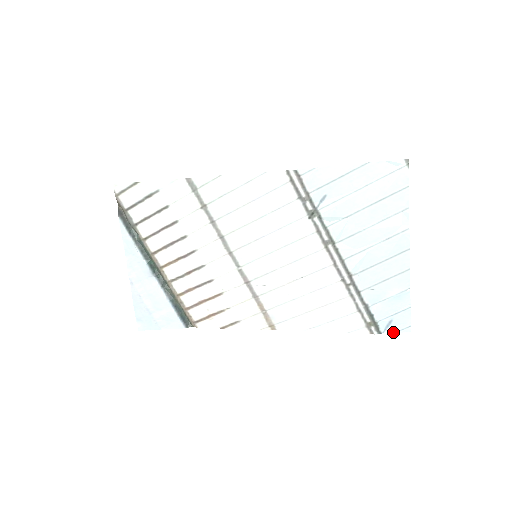
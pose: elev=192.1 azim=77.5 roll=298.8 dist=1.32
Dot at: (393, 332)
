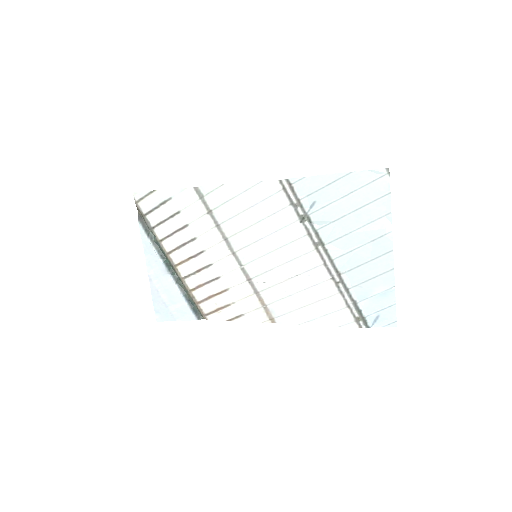
Dot at: occluded
